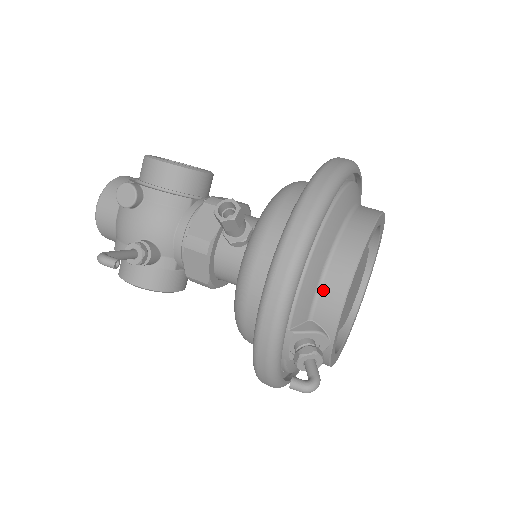
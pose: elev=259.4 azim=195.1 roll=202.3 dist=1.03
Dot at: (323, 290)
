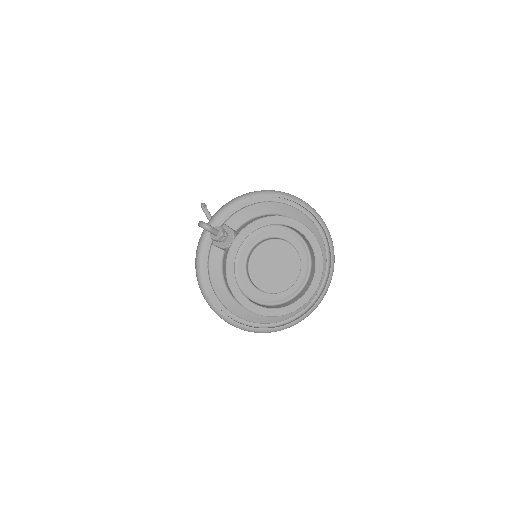
Dot at: (251, 220)
